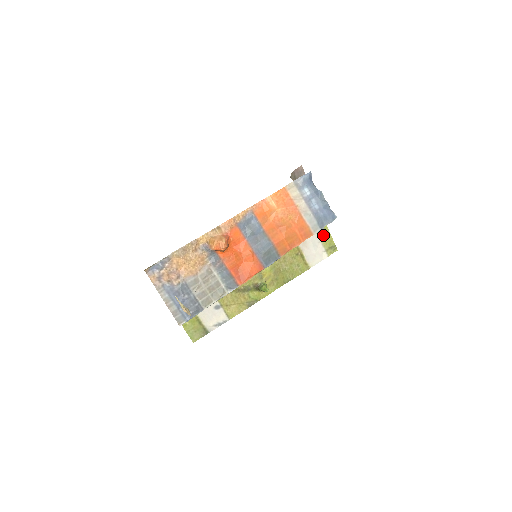
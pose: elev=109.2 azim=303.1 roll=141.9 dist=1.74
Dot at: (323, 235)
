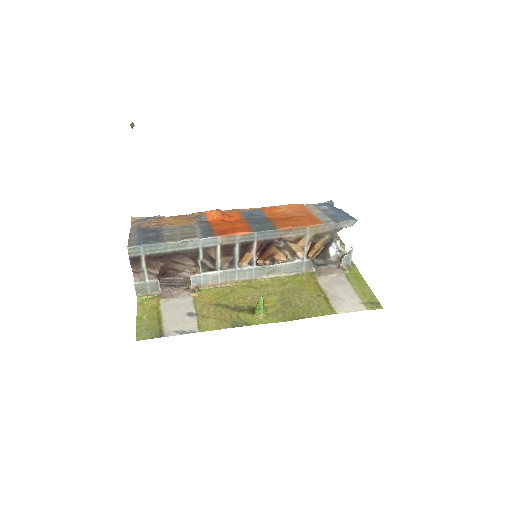
Dot at: (361, 289)
